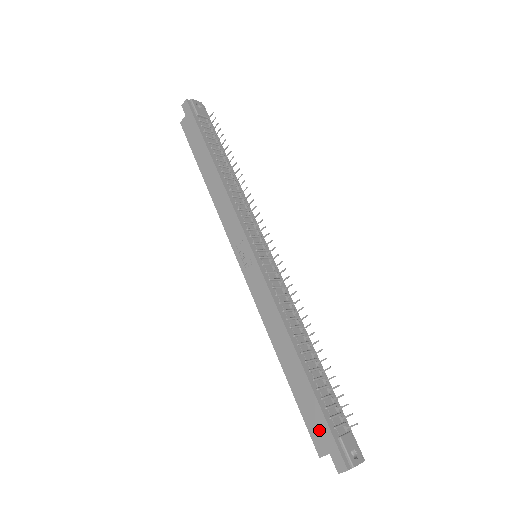
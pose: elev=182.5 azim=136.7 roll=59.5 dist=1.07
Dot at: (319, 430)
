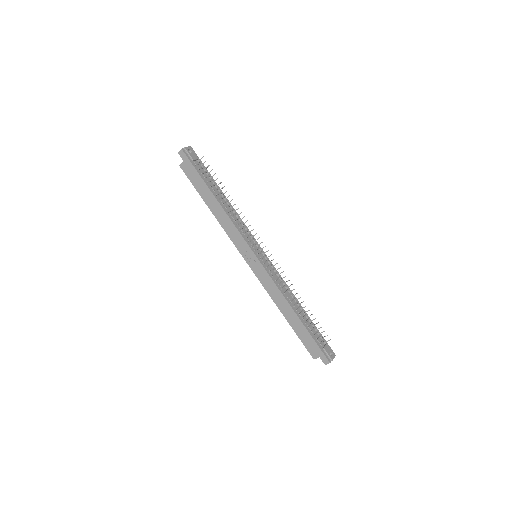
Dot at: (312, 347)
